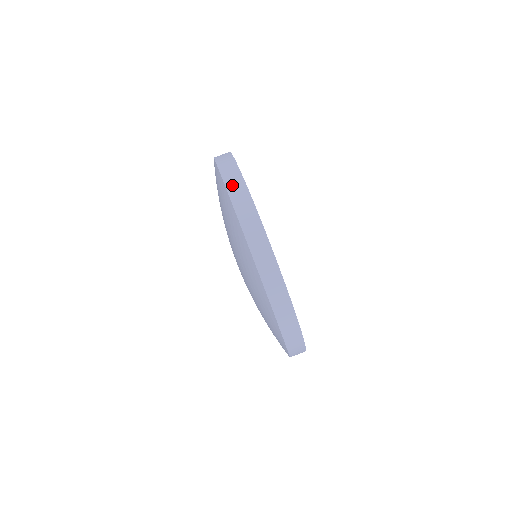
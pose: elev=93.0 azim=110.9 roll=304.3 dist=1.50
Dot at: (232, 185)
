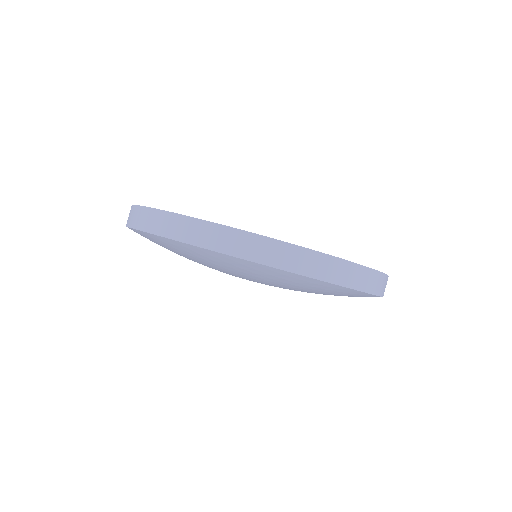
Dot at: (146, 224)
